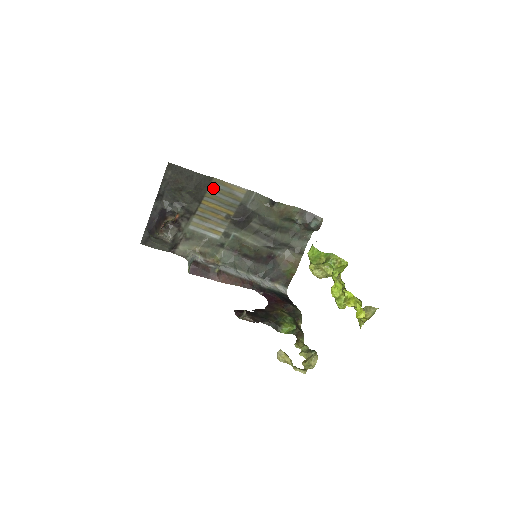
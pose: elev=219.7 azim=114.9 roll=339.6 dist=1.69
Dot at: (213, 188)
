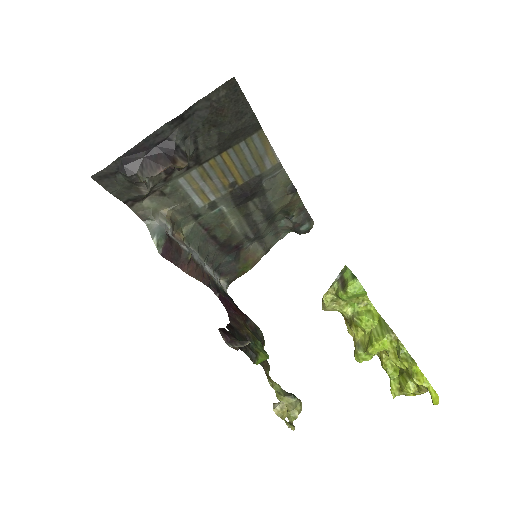
Dot at: (249, 141)
